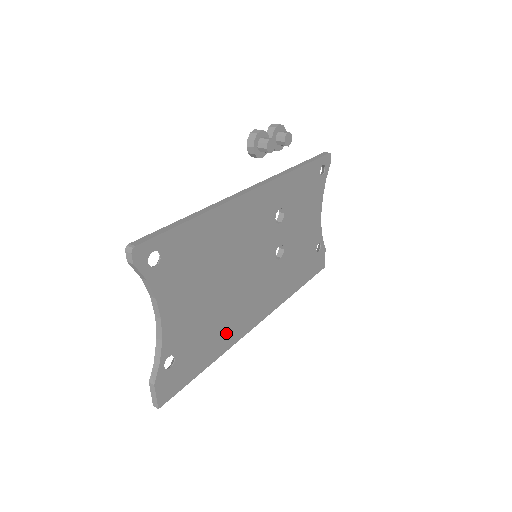
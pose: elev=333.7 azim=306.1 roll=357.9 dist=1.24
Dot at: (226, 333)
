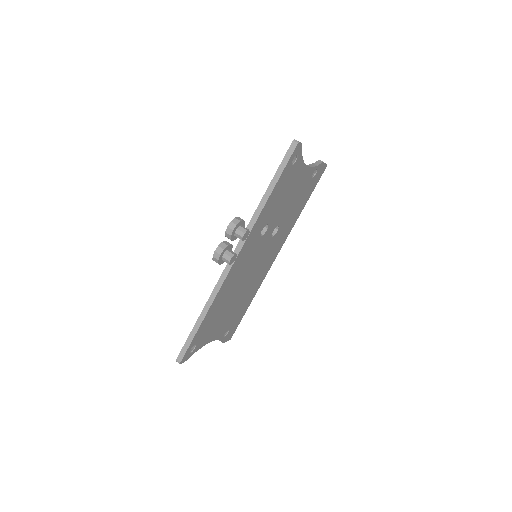
Dot at: (254, 289)
